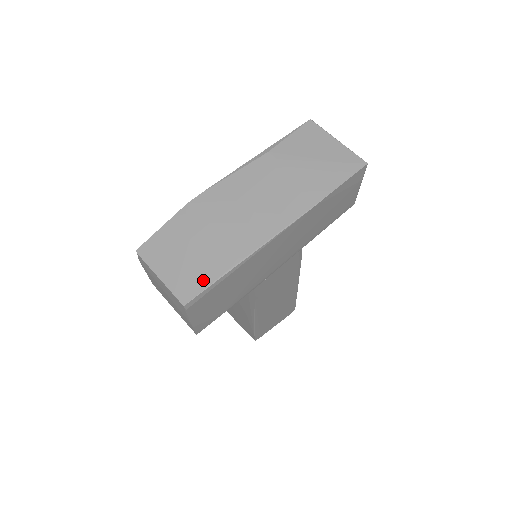
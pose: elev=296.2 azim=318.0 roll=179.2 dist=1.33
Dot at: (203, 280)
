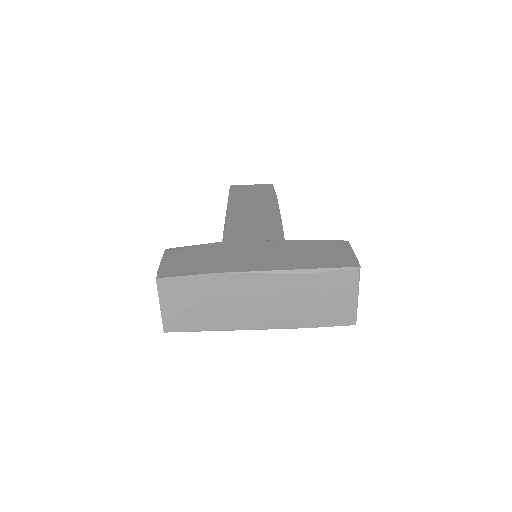
Dot at: (186, 327)
